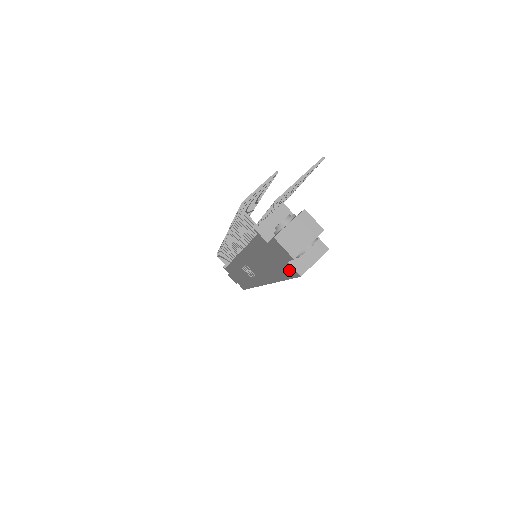
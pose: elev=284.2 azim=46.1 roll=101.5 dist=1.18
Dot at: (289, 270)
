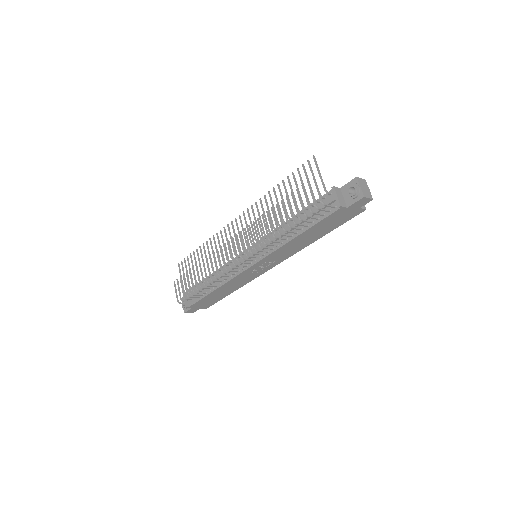
Dot at: (354, 214)
